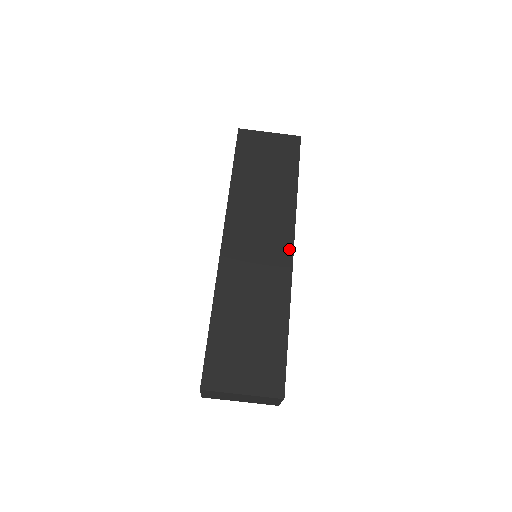
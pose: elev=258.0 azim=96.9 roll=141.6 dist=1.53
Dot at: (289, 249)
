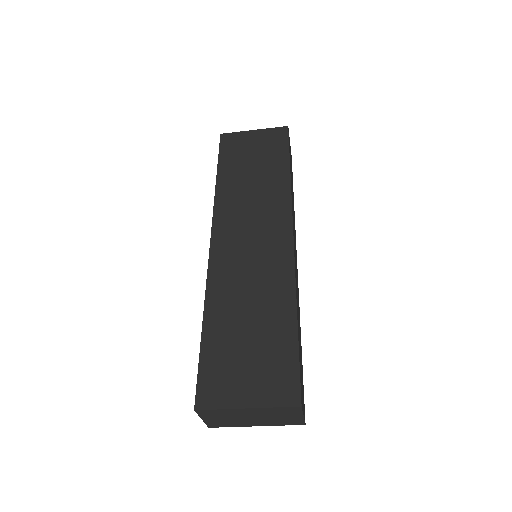
Dot at: (288, 236)
